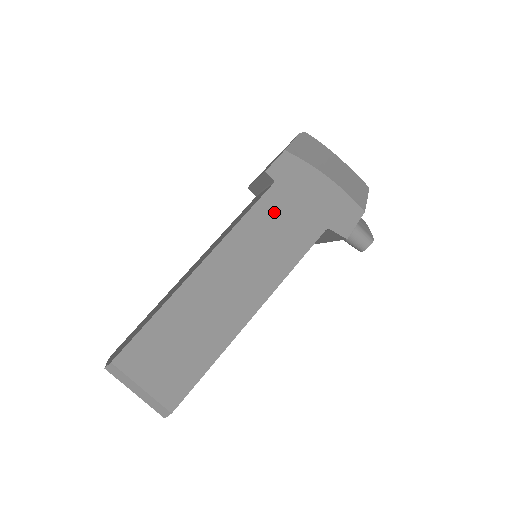
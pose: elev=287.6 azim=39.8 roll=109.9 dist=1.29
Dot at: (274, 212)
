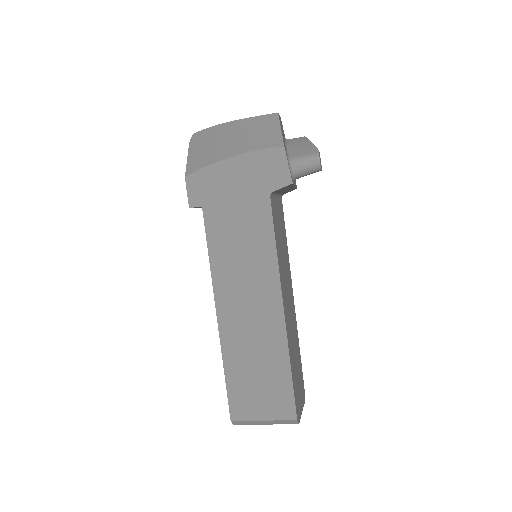
Dot at: (223, 227)
